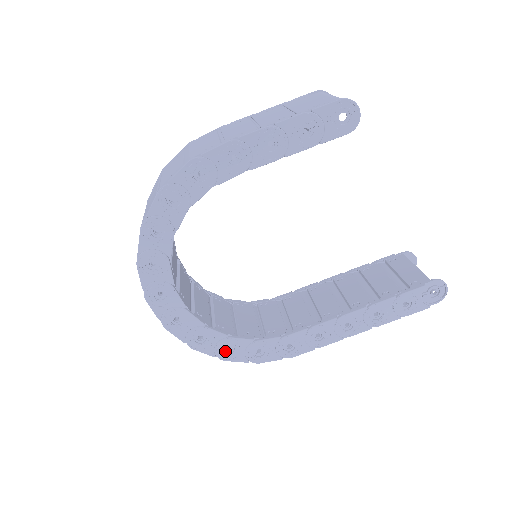
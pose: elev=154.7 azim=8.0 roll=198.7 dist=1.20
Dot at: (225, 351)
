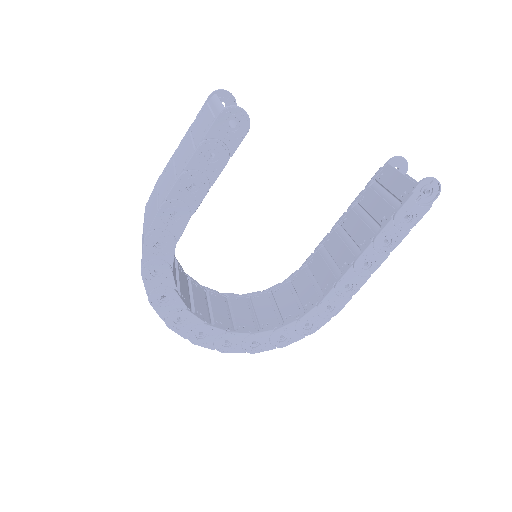
Dot at: (280, 340)
